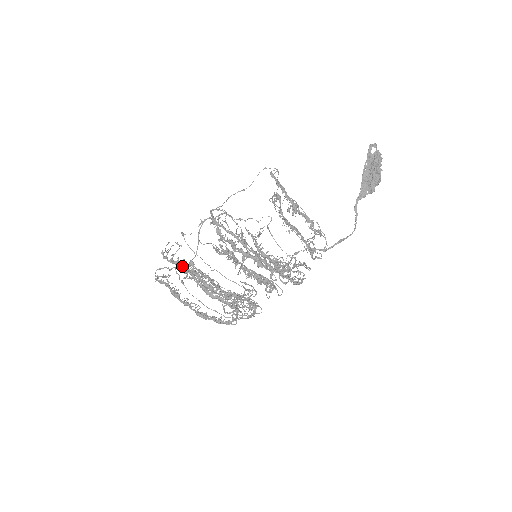
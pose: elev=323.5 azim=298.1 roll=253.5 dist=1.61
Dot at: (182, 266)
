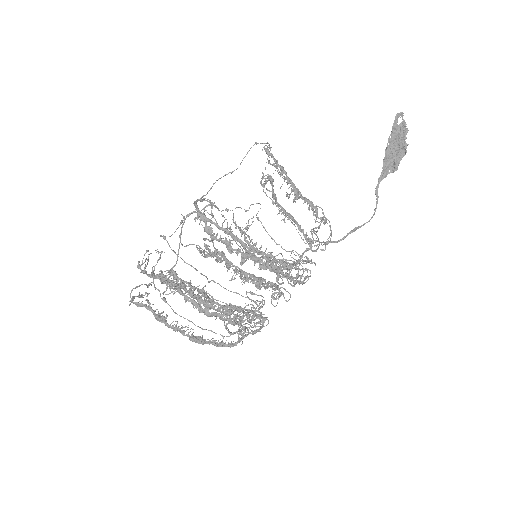
Dot at: (167, 280)
